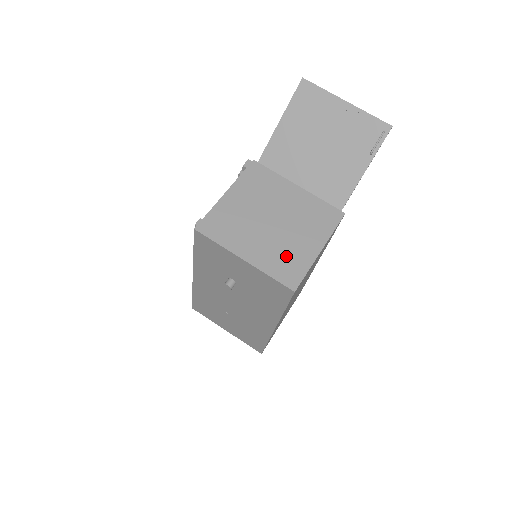
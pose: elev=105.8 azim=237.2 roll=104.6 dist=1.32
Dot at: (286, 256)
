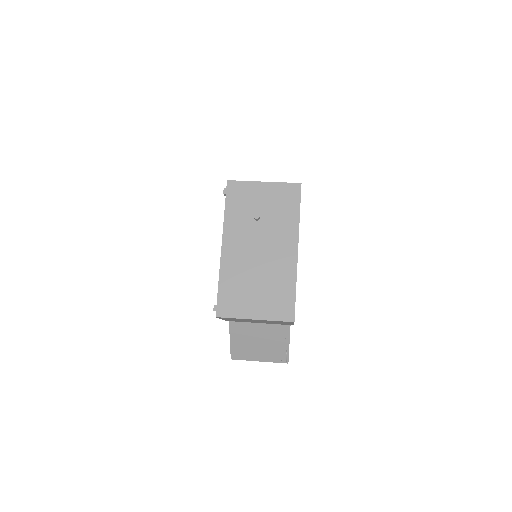
Dot at: occluded
